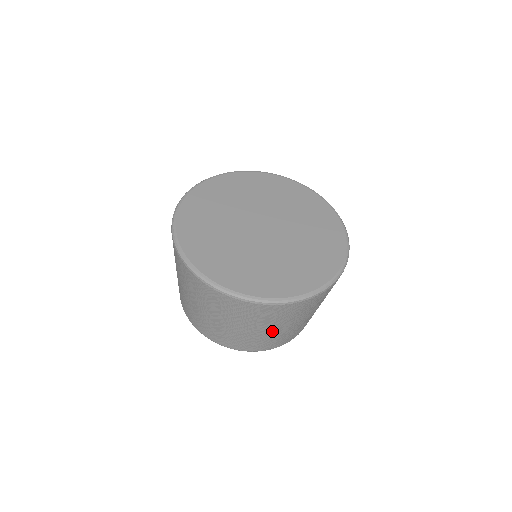
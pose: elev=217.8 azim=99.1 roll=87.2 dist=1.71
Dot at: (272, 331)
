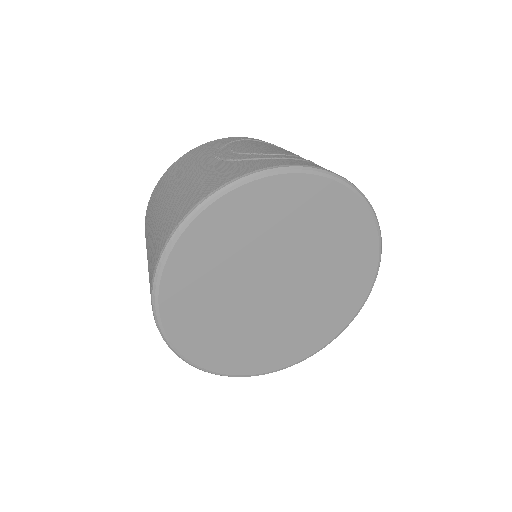
Dot at: occluded
